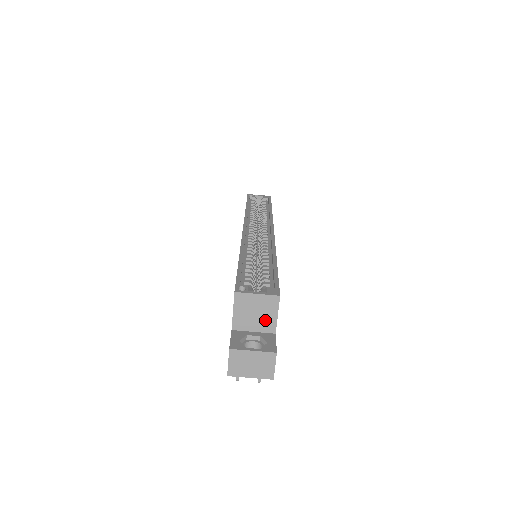
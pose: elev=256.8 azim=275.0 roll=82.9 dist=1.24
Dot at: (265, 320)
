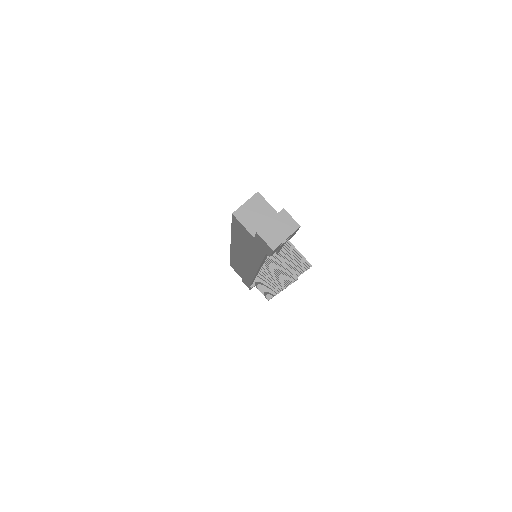
Dot at: (266, 213)
